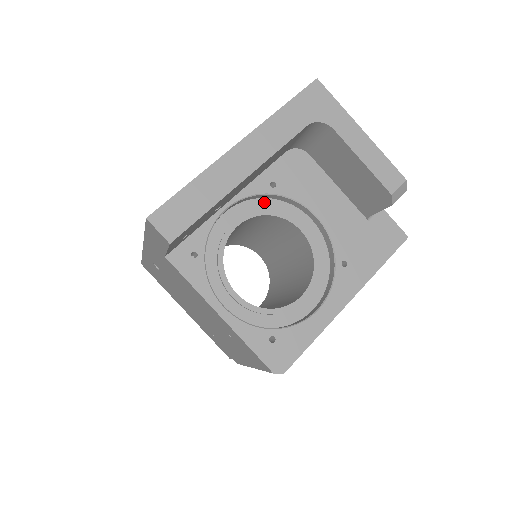
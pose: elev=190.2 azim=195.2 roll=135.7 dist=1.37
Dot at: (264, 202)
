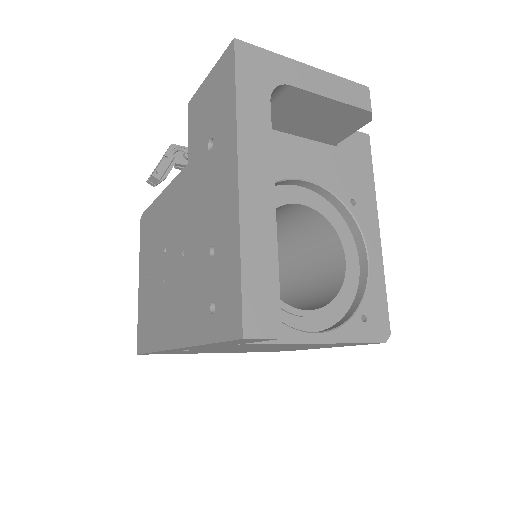
Dot at: occluded
